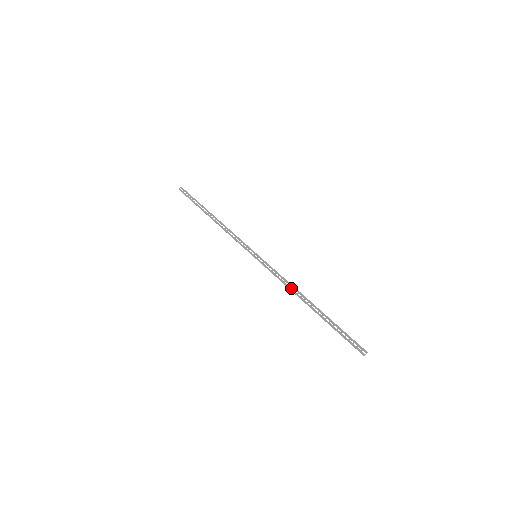
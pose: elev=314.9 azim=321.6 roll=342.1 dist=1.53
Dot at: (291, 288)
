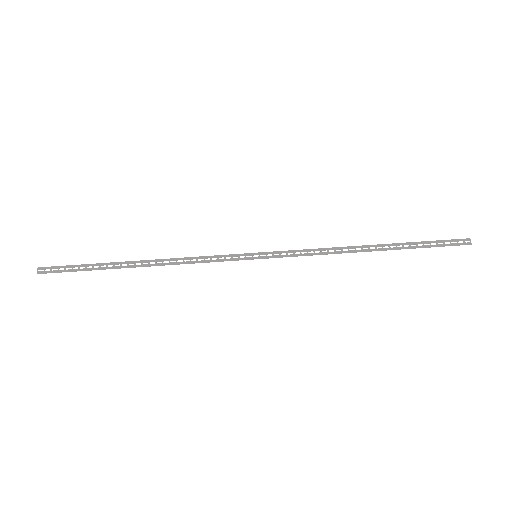
Dot at: (336, 251)
